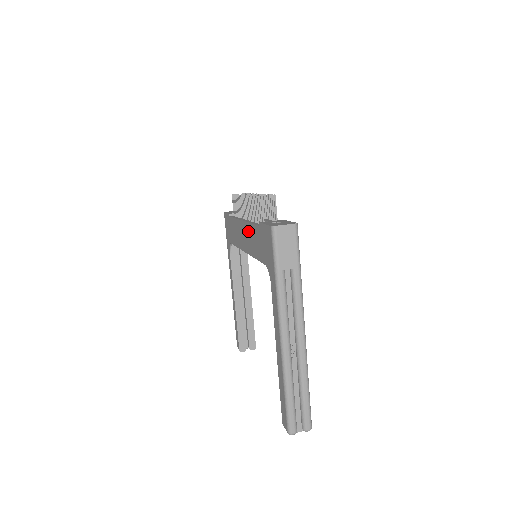
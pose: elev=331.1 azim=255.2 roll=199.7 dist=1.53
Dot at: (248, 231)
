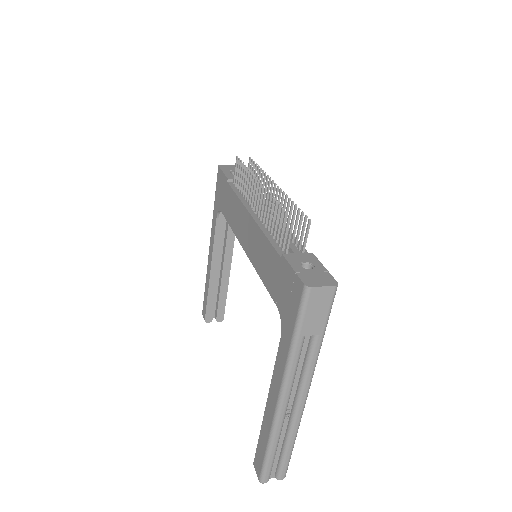
Dot at: (257, 238)
